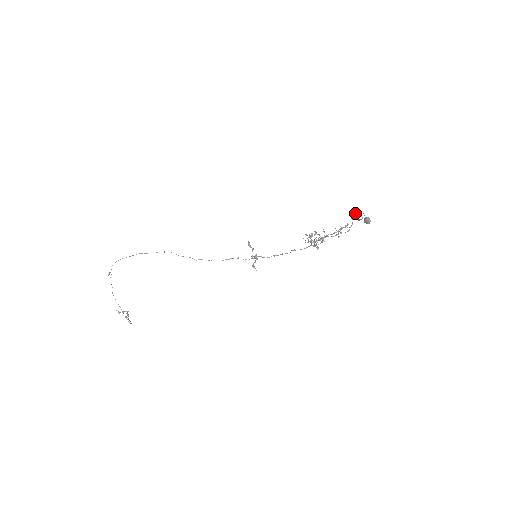
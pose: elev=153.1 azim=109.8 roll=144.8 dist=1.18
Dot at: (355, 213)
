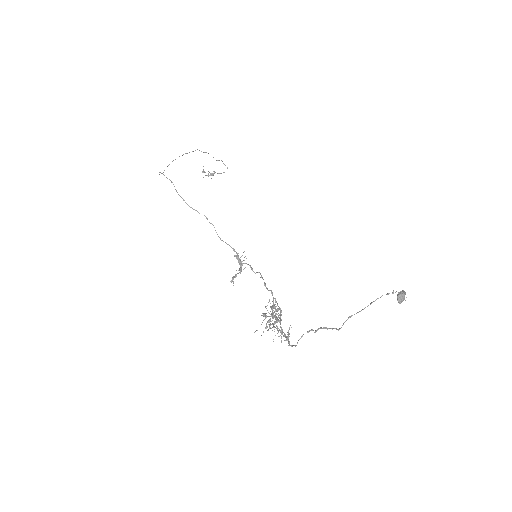
Dot at: (321, 328)
